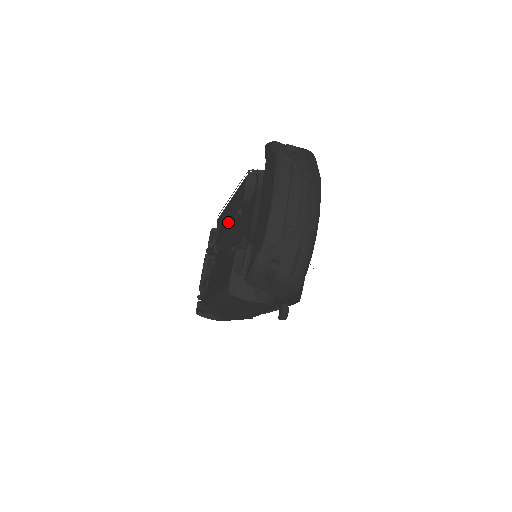
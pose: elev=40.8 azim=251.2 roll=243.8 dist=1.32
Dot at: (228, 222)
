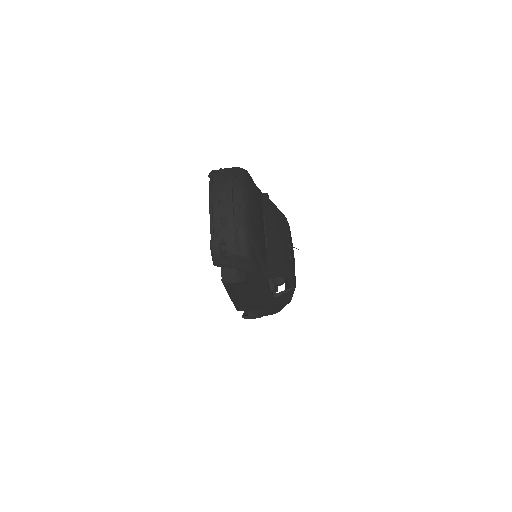
Dot at: occluded
